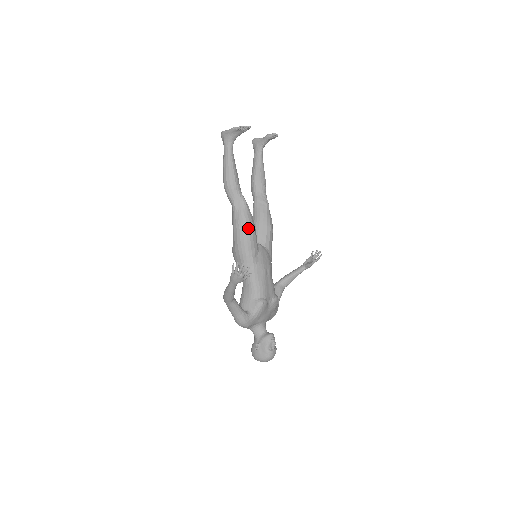
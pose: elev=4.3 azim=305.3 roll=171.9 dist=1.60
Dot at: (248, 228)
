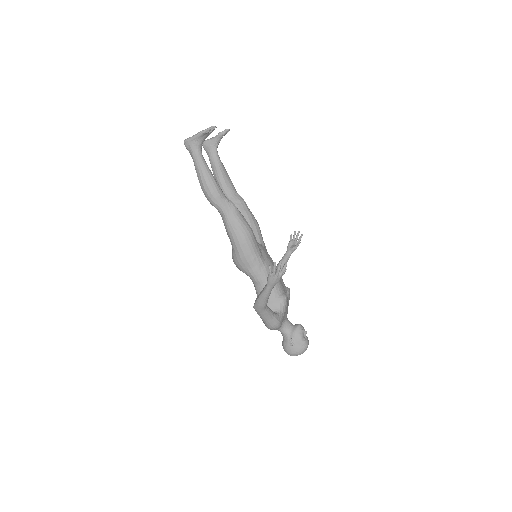
Dot at: (247, 230)
